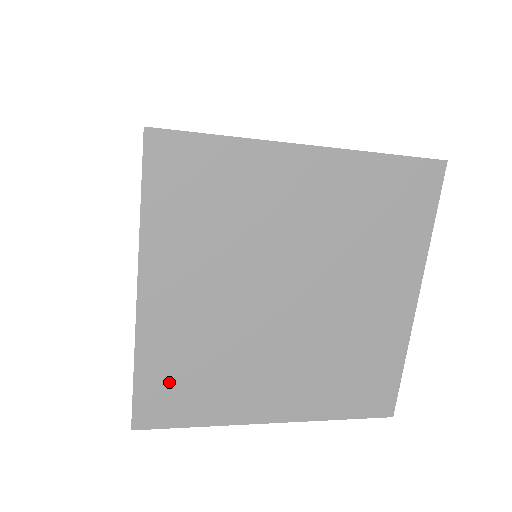
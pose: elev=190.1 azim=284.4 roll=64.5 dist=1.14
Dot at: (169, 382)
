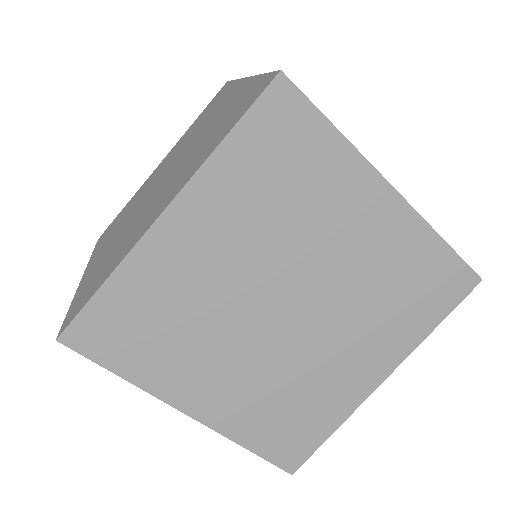
Dot at: occluded
